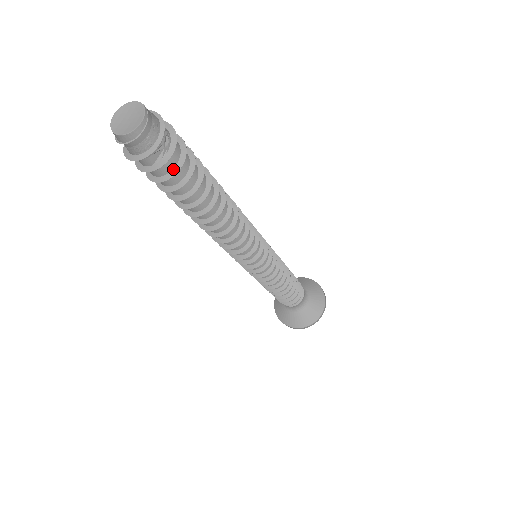
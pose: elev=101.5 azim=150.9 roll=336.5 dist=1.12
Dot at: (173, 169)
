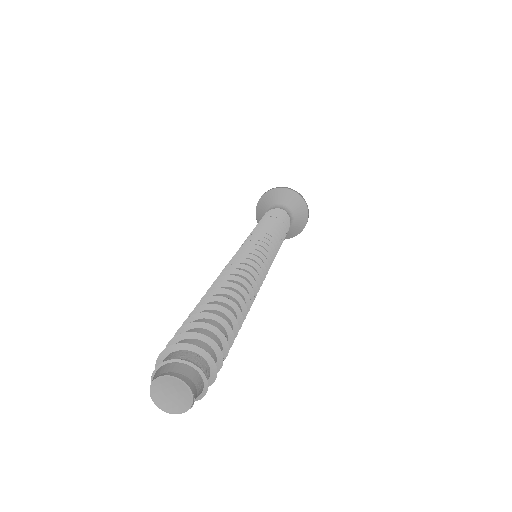
Dot at: occluded
